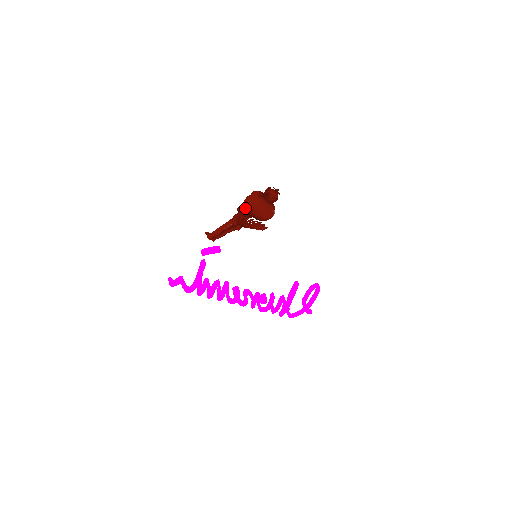
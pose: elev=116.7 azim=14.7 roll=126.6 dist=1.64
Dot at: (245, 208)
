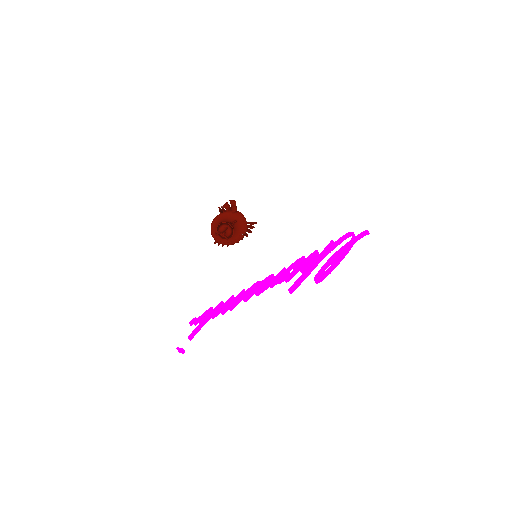
Dot at: occluded
